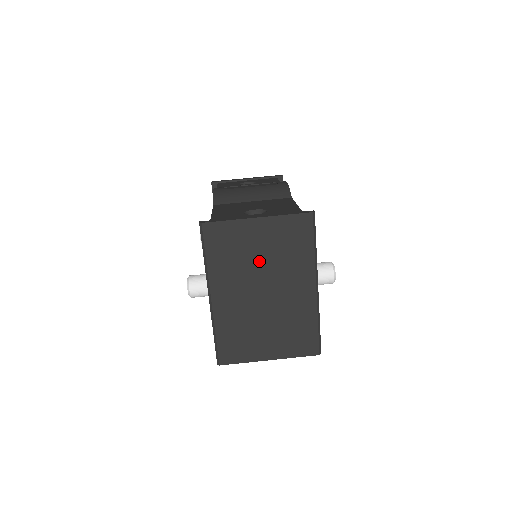
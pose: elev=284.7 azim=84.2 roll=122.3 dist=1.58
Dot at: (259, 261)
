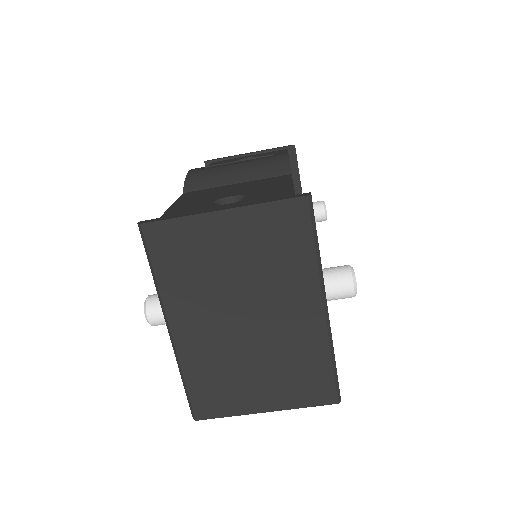
Dot at: (233, 275)
